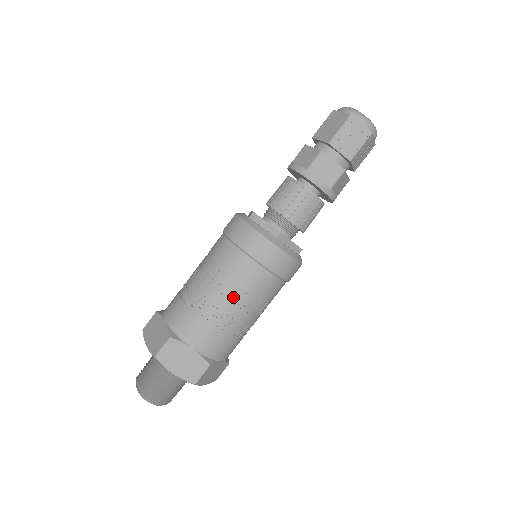
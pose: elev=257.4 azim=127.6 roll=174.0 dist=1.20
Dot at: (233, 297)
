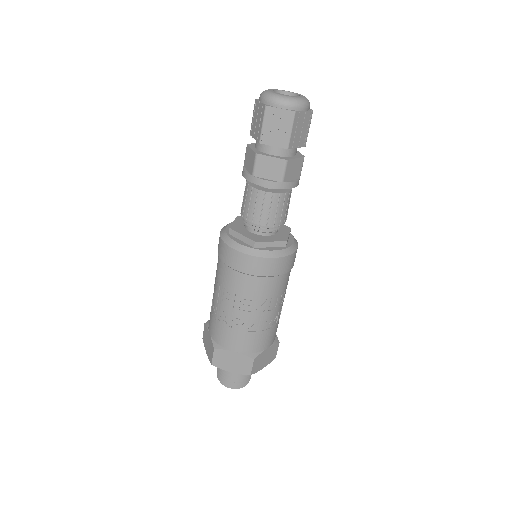
Dot at: (243, 306)
